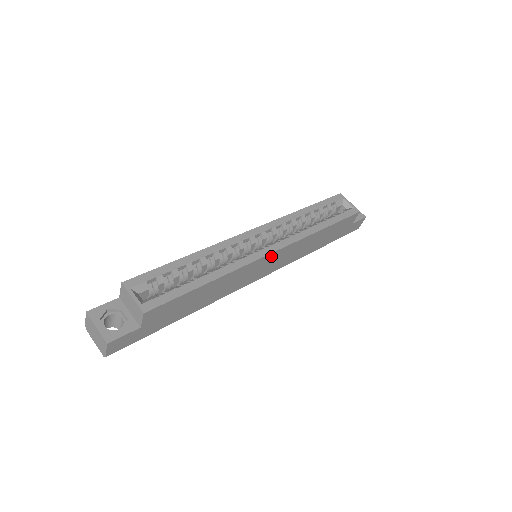
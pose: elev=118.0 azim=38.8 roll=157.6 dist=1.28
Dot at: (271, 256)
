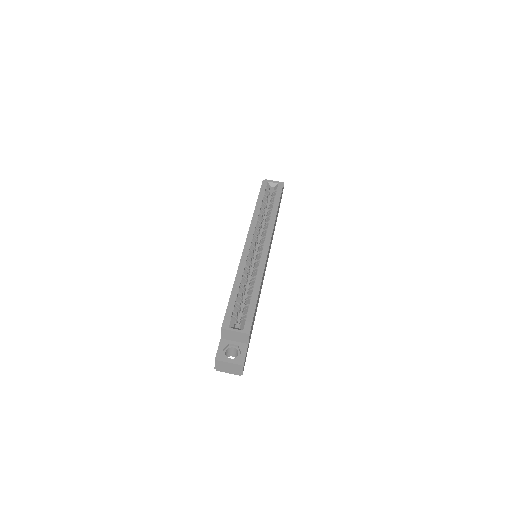
Dot at: occluded
